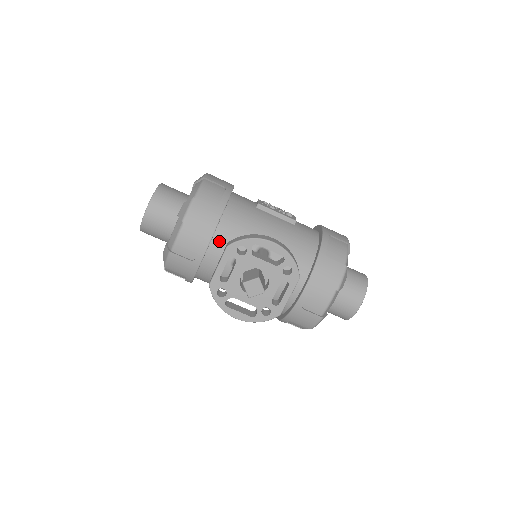
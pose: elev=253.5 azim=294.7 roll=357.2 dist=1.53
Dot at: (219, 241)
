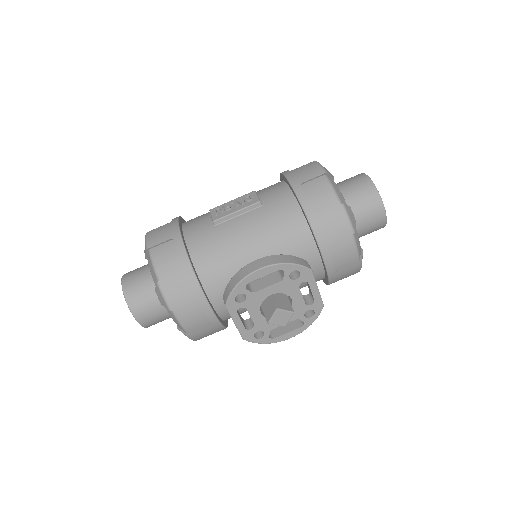
Dot at: (215, 292)
